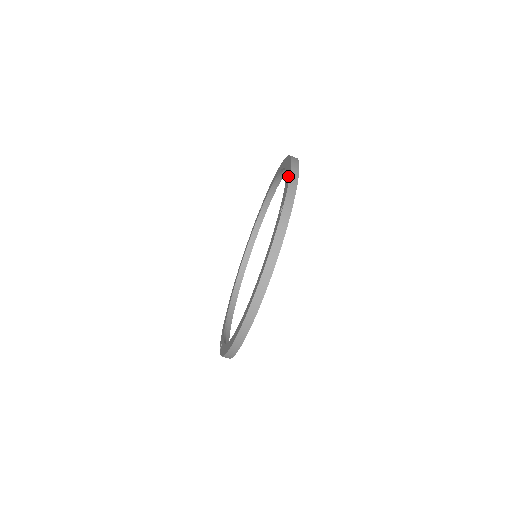
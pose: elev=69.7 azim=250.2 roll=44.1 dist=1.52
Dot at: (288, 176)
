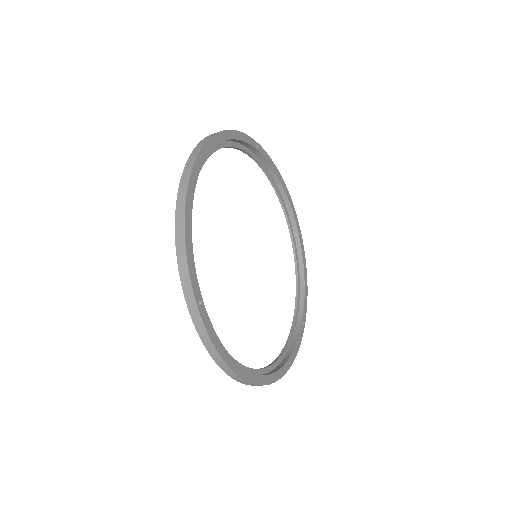
Dot at: (179, 243)
